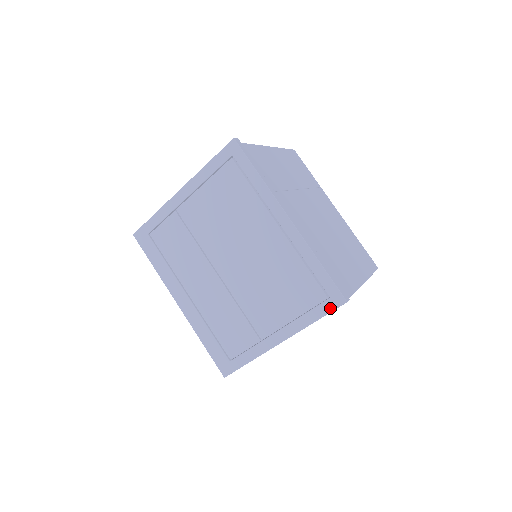
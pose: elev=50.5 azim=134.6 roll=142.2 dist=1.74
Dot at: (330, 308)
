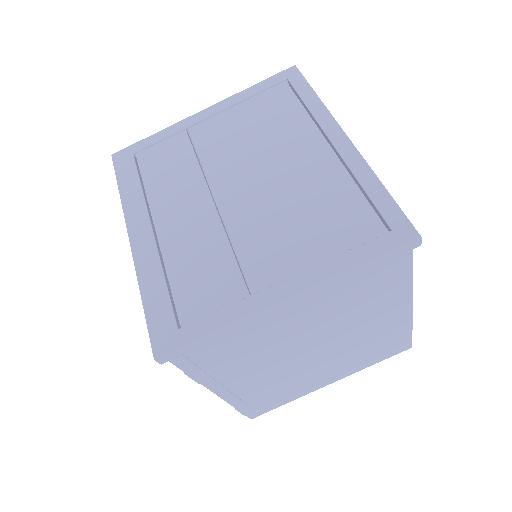
Dot at: (389, 245)
